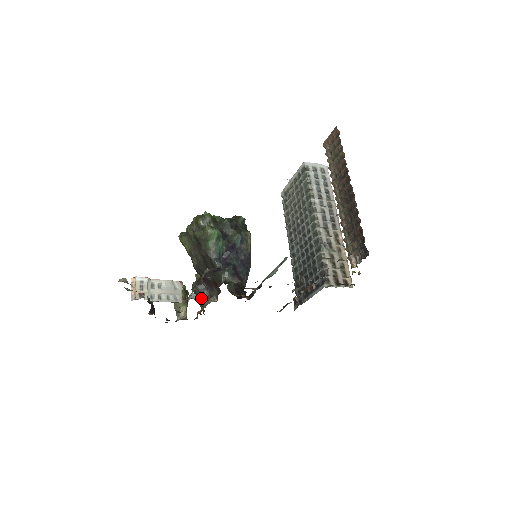
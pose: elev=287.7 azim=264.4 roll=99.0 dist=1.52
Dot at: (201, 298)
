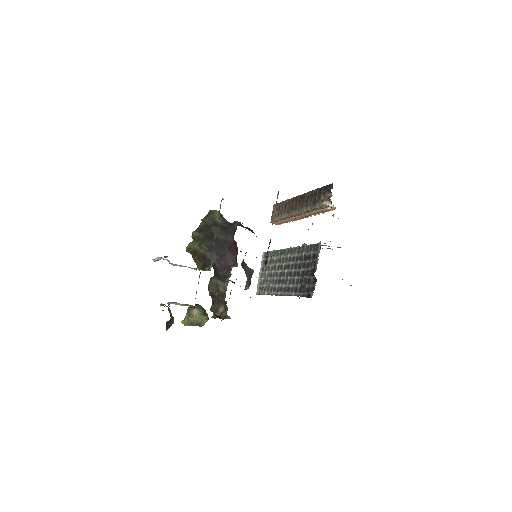
Dot at: (221, 283)
